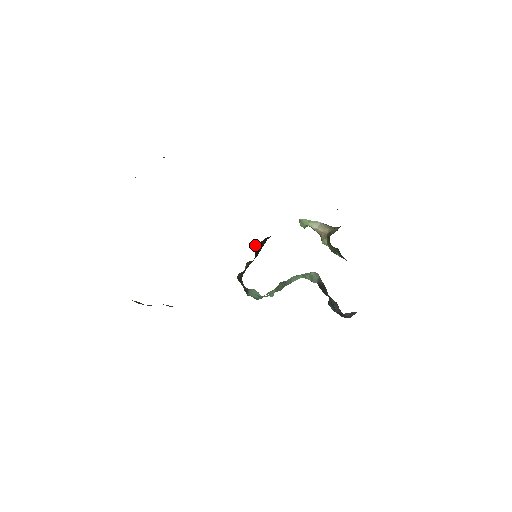
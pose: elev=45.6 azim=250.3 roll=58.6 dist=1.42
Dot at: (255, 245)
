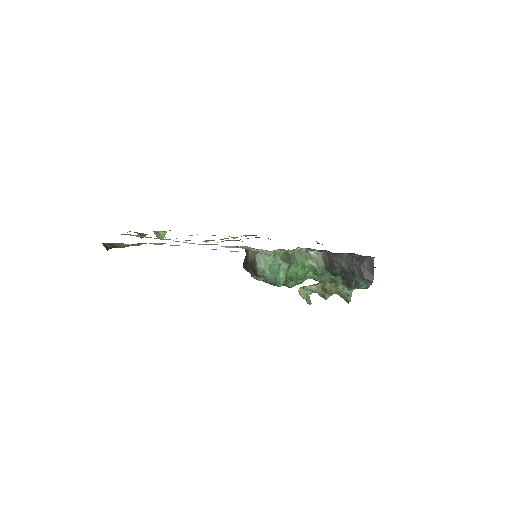
Dot at: occluded
